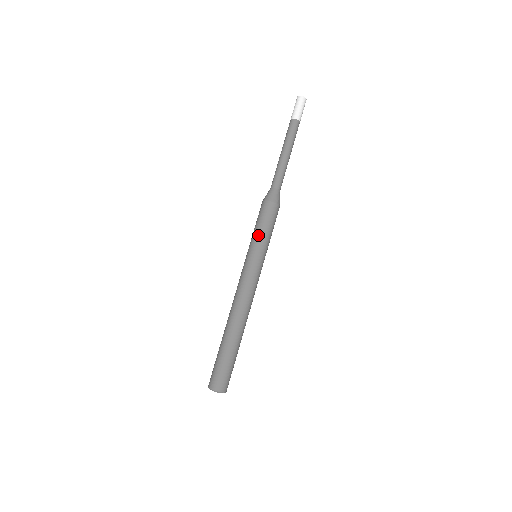
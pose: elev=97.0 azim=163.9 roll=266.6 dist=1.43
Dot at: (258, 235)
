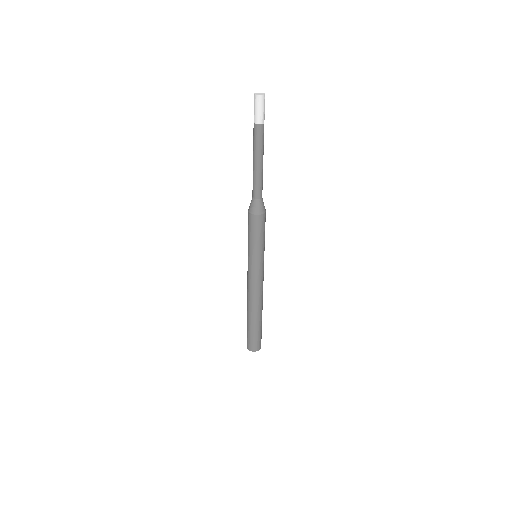
Dot at: (256, 245)
